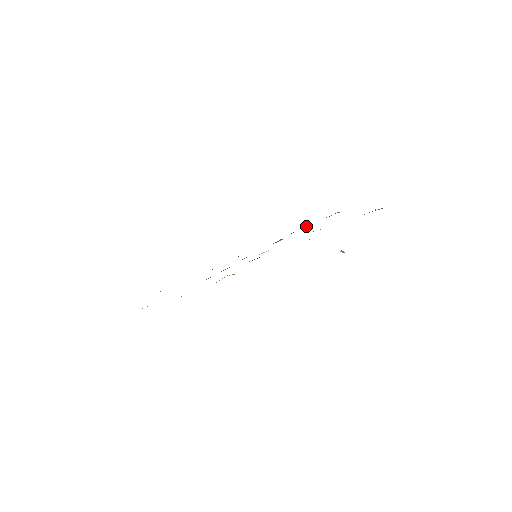
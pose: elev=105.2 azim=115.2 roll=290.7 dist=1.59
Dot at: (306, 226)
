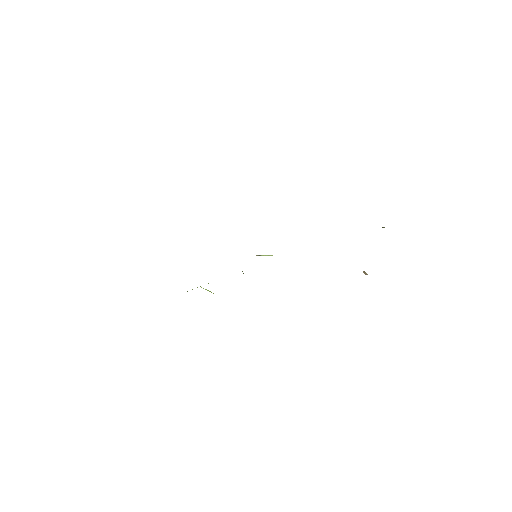
Dot at: occluded
